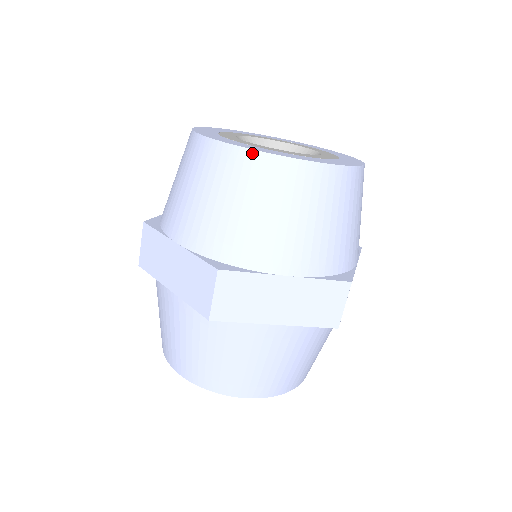
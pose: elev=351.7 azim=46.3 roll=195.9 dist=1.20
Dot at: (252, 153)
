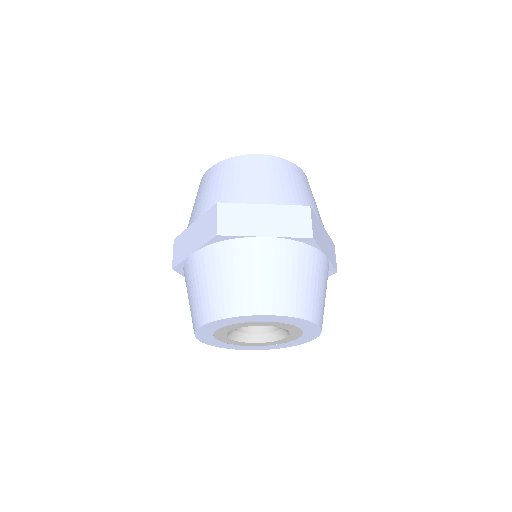
Dot at: (230, 159)
